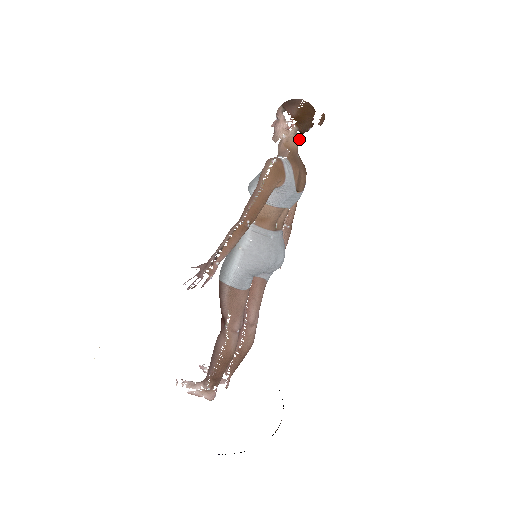
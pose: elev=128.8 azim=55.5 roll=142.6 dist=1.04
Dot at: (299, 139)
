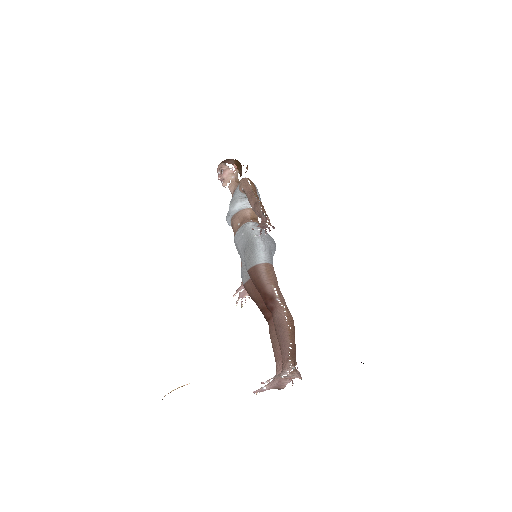
Dot at: (239, 181)
